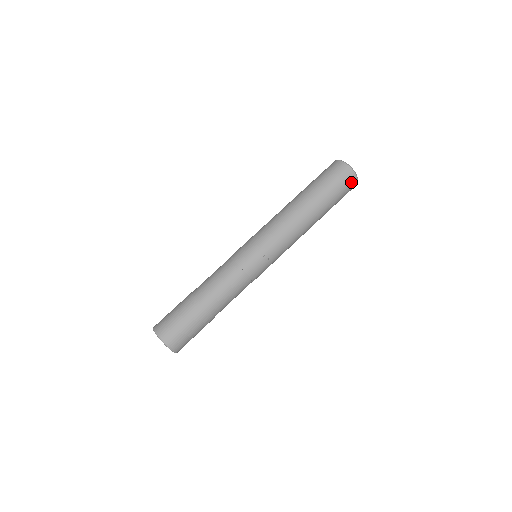
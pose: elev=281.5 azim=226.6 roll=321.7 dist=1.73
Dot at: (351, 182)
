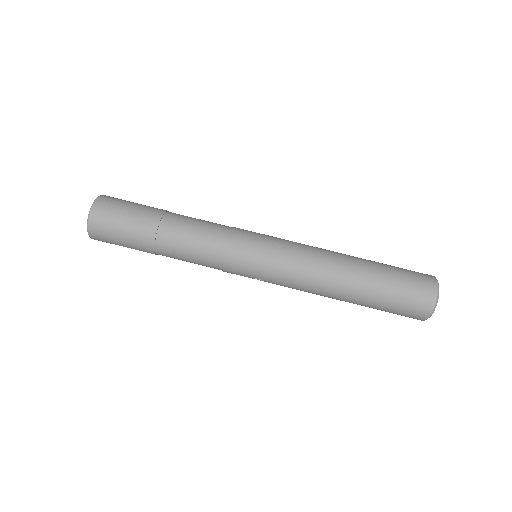
Dot at: occluded
